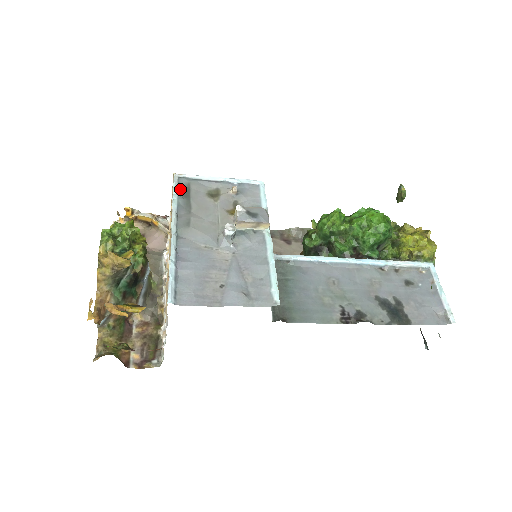
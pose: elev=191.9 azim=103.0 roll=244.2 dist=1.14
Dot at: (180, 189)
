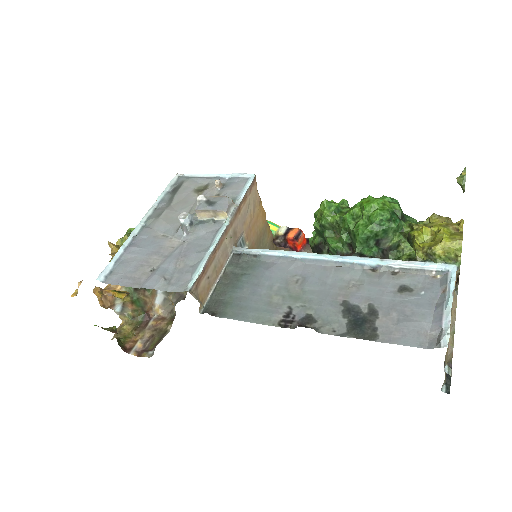
Dot at: (173, 186)
